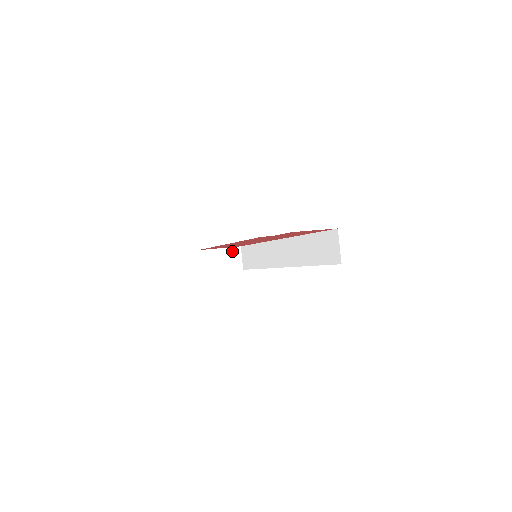
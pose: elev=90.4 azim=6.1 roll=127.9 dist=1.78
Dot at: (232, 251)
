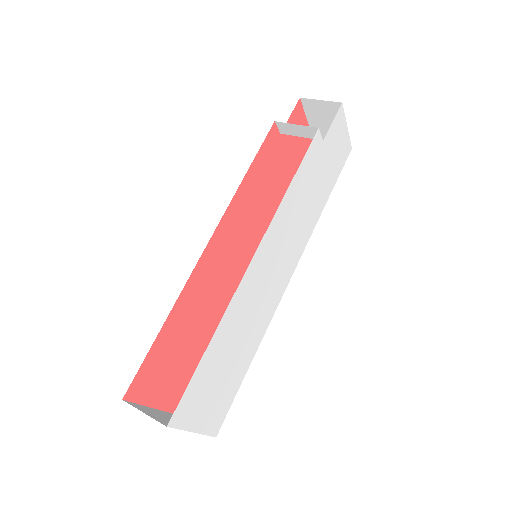
Dot at: occluded
